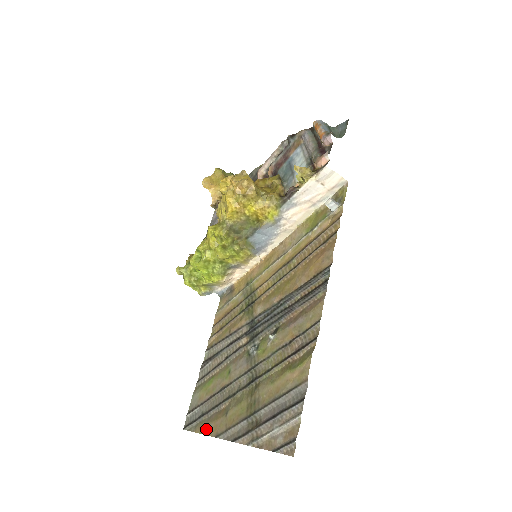
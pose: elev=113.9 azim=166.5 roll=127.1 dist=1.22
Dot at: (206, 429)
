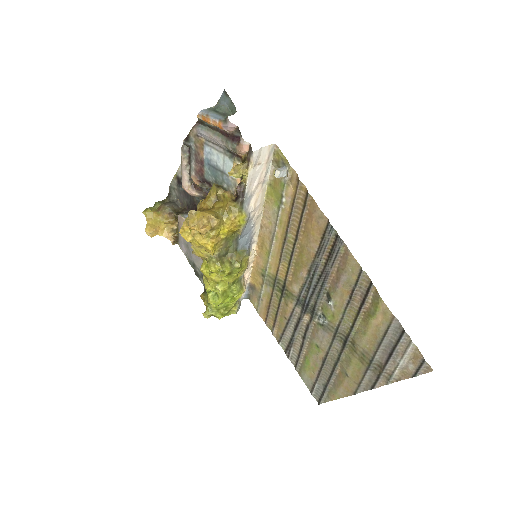
Dot at: (340, 394)
